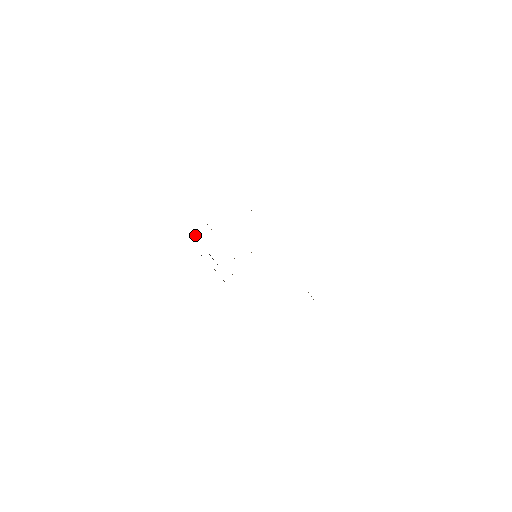
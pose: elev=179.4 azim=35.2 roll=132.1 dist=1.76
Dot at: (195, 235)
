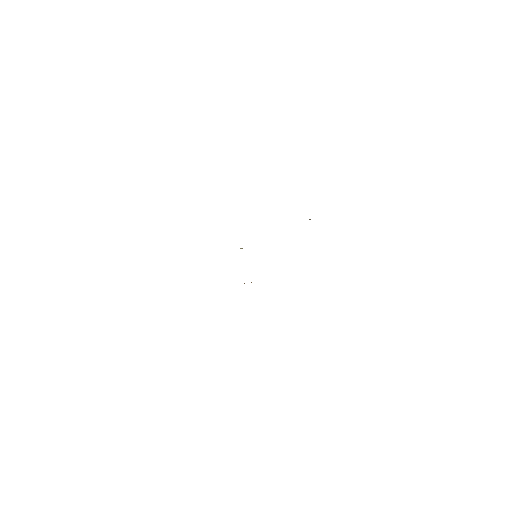
Dot at: occluded
